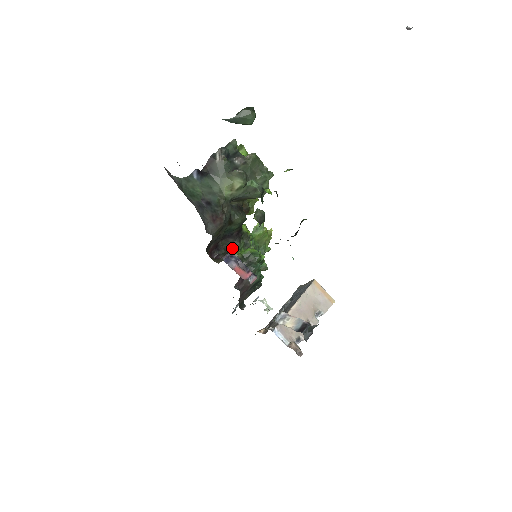
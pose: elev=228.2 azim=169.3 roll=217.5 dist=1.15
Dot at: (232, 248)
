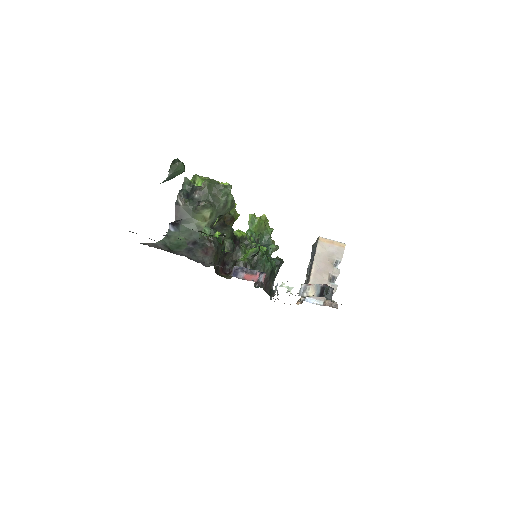
Dot at: (237, 256)
